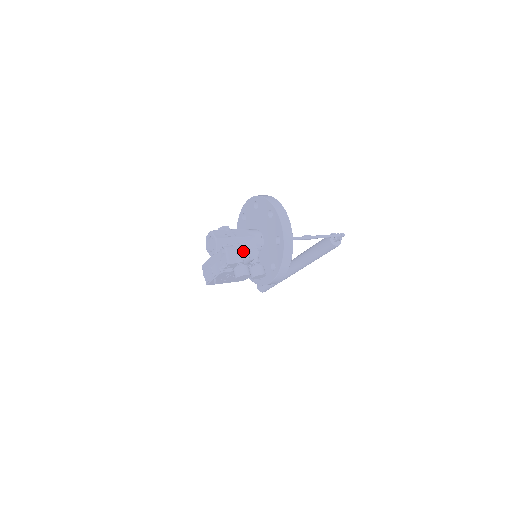
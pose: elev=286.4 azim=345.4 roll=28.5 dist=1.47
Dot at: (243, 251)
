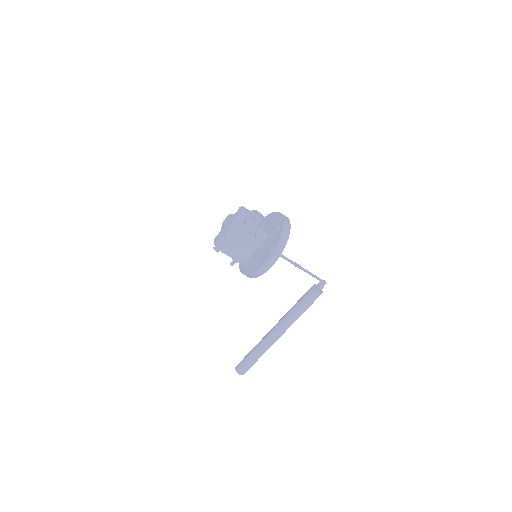
Dot at: (254, 212)
